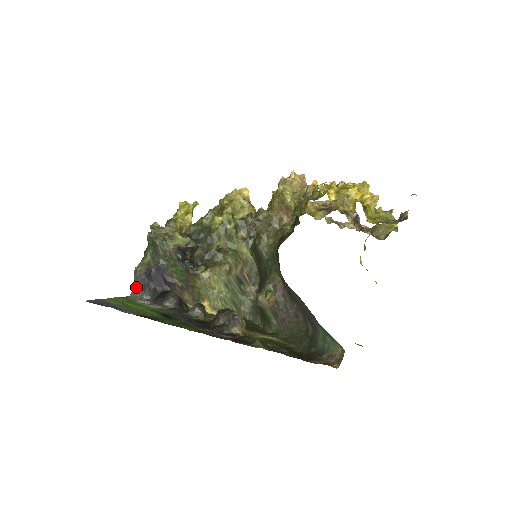
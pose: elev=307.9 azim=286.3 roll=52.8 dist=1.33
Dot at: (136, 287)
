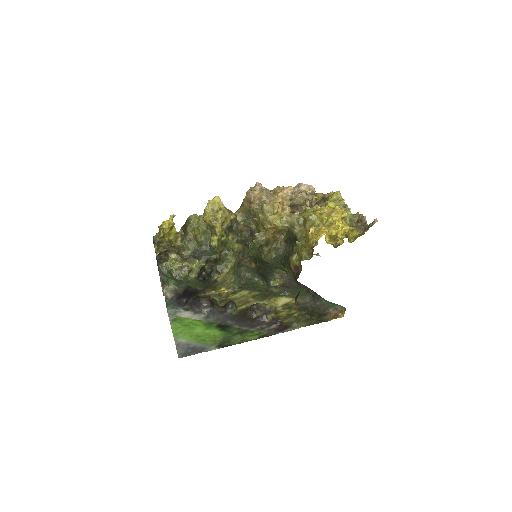
Dot at: (170, 305)
